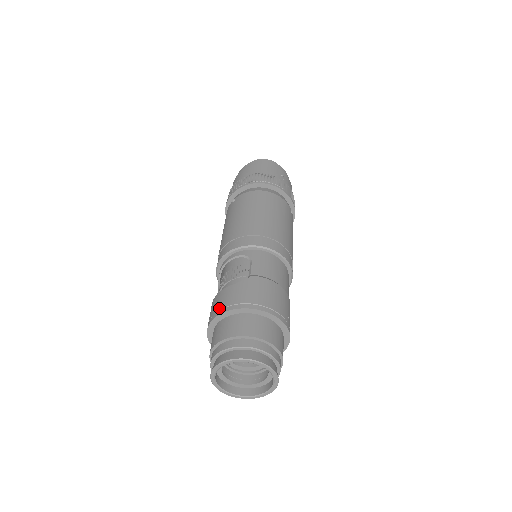
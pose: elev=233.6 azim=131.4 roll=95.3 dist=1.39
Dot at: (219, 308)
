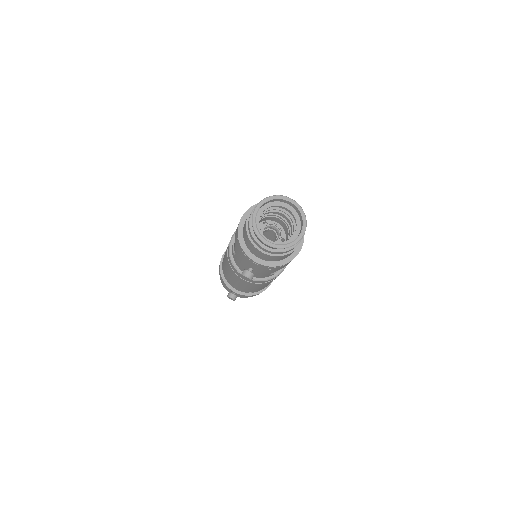
Dot at: occluded
